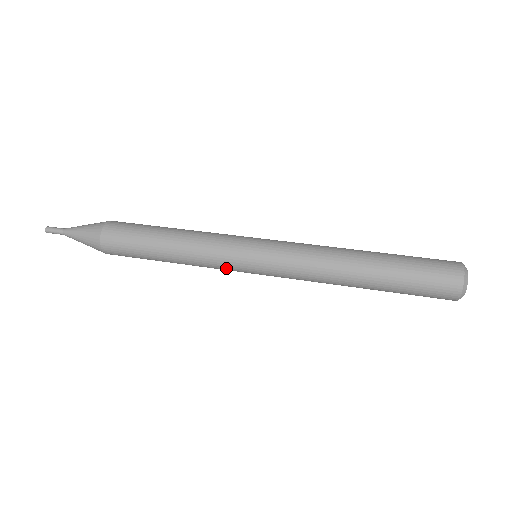
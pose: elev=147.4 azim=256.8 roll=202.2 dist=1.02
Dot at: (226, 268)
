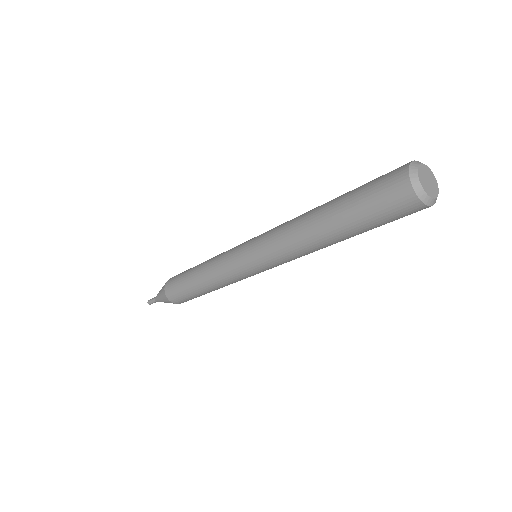
Dot at: (228, 265)
